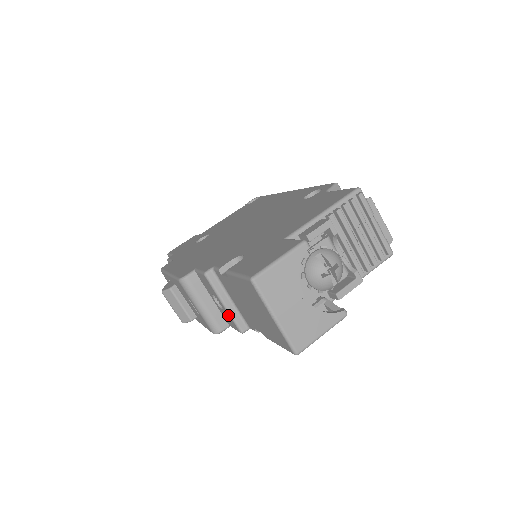
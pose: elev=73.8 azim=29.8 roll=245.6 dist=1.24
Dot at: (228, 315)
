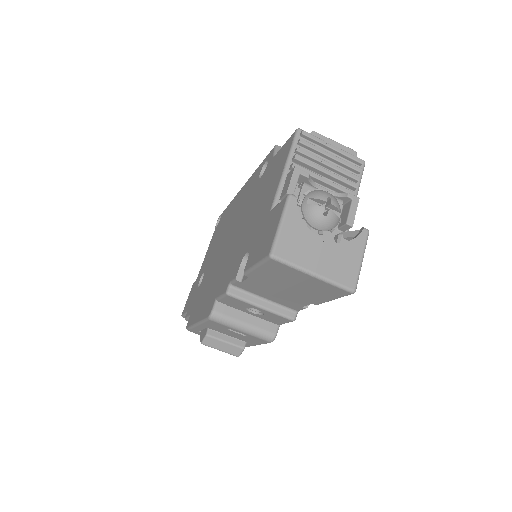
Dot at: (271, 314)
